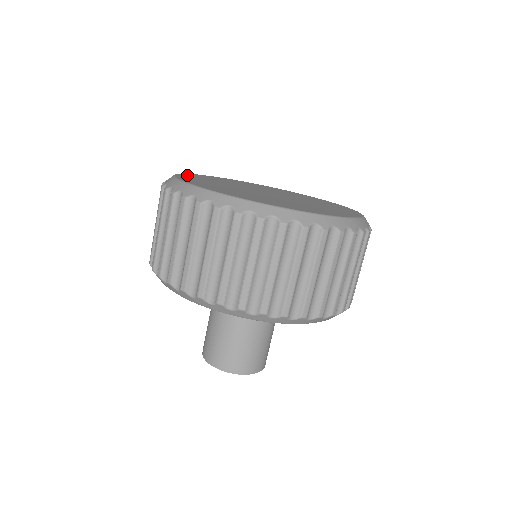
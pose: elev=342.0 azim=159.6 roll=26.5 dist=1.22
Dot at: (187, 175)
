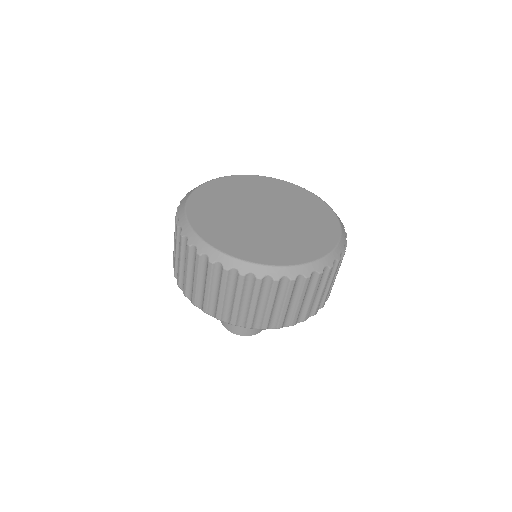
Dot at: (209, 237)
